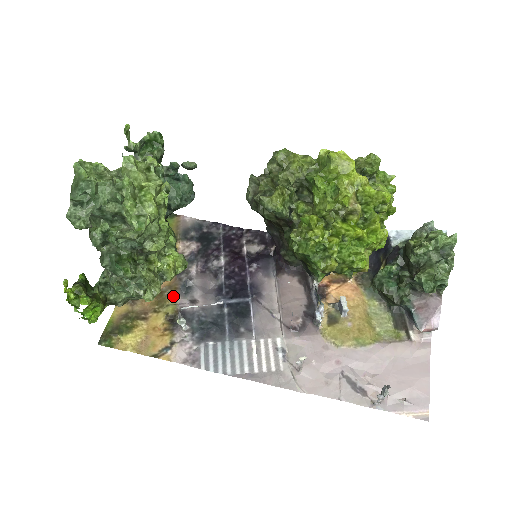
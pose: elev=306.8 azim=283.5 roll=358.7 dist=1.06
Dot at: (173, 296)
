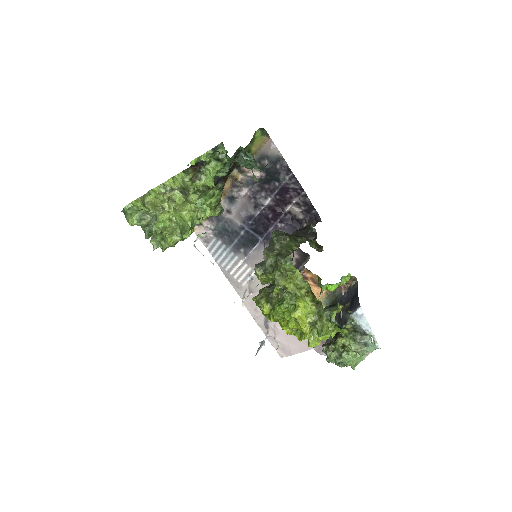
Dot at: occluded
